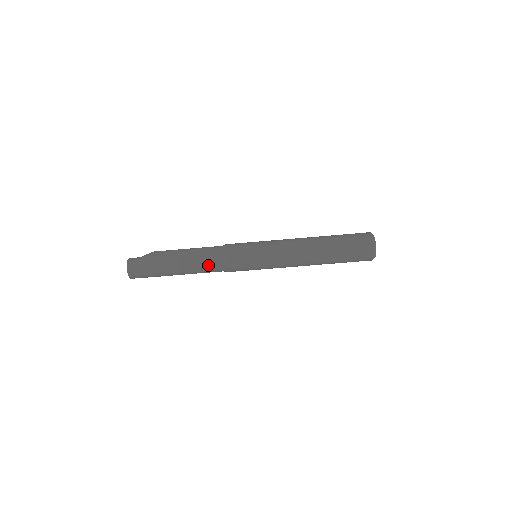
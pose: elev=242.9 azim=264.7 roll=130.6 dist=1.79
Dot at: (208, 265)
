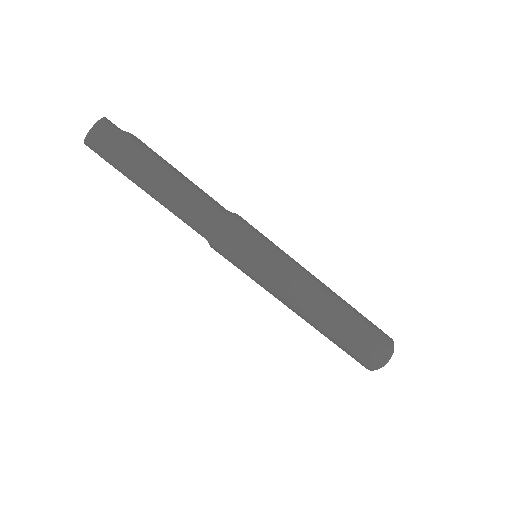
Dot at: (204, 207)
